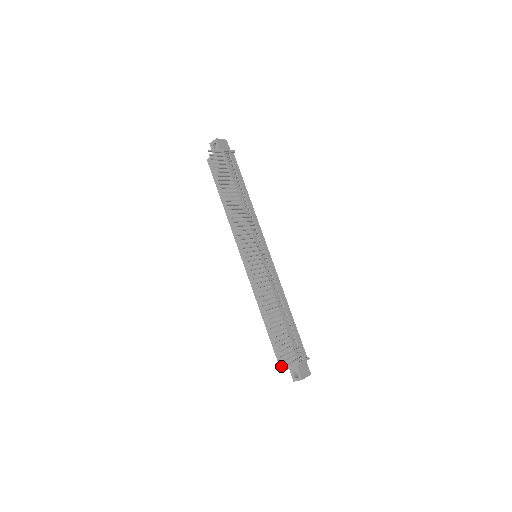
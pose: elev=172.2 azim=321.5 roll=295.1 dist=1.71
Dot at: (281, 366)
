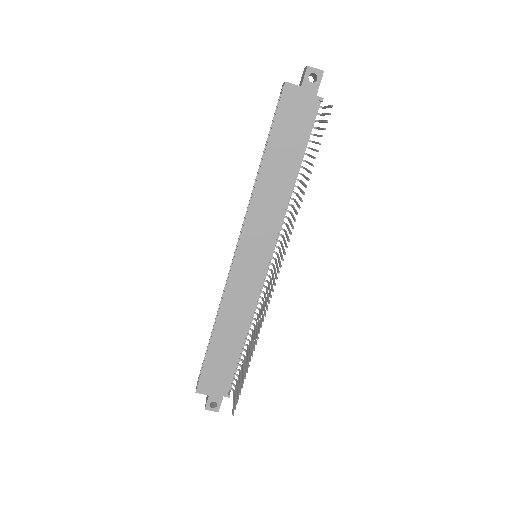
Dot at: (200, 388)
